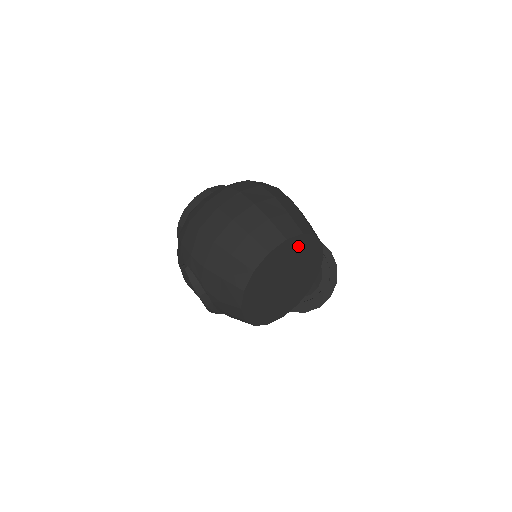
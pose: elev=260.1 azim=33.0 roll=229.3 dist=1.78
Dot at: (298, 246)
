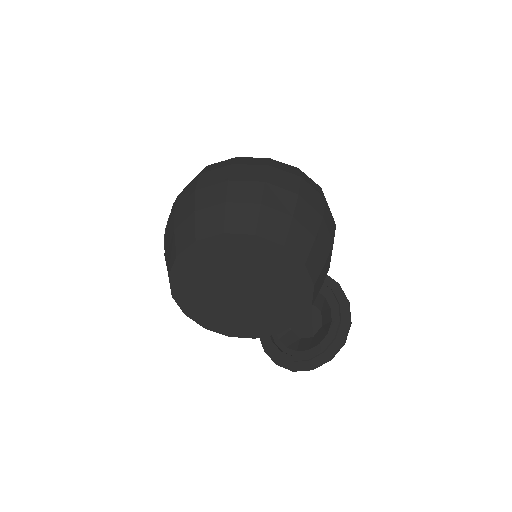
Dot at: (273, 258)
